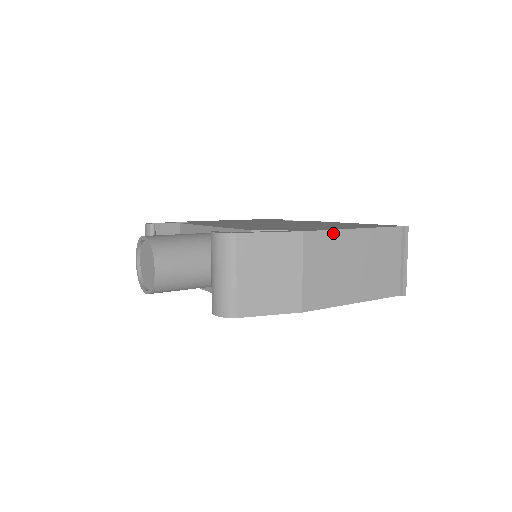
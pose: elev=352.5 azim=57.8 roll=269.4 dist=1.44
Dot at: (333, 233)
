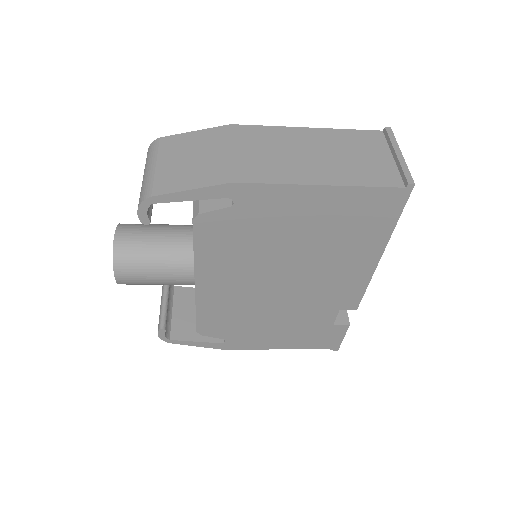
Dot at: (273, 128)
